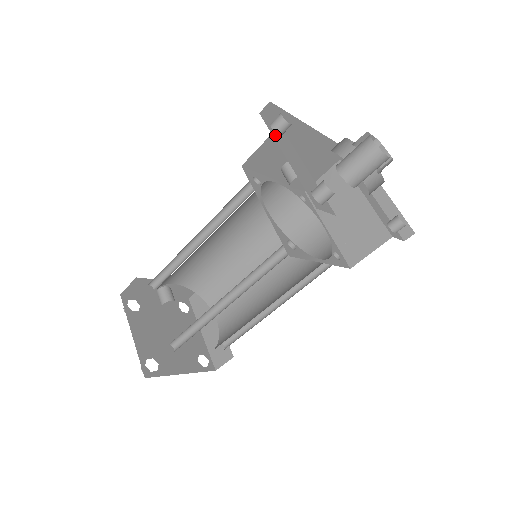
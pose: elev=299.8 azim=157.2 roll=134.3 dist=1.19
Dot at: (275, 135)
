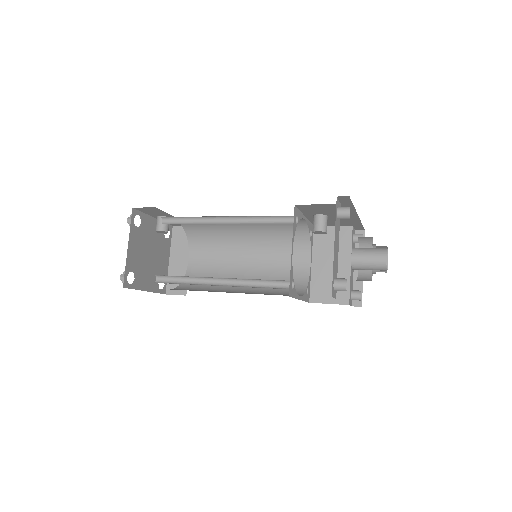
Dot at: (336, 220)
